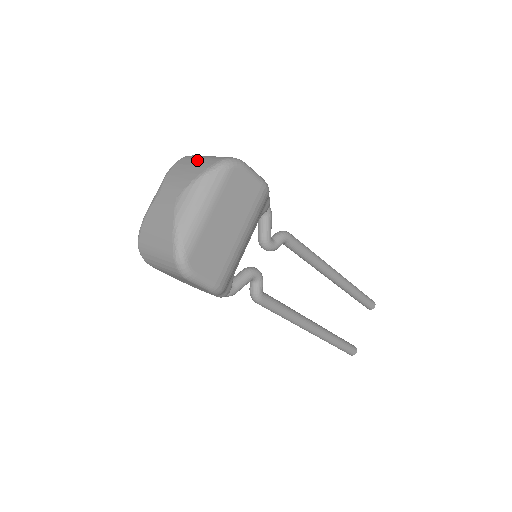
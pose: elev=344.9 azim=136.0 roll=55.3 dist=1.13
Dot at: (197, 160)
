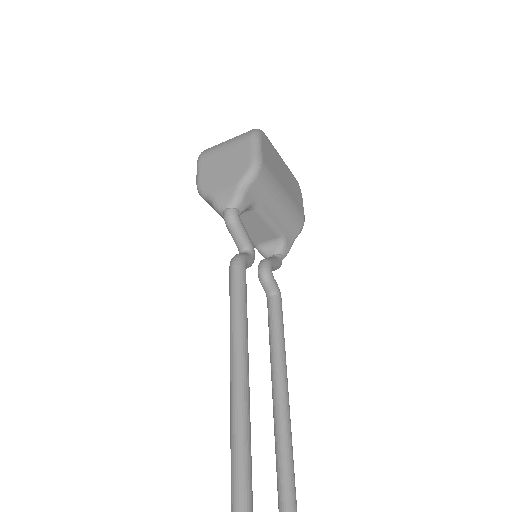
Dot at: occluded
